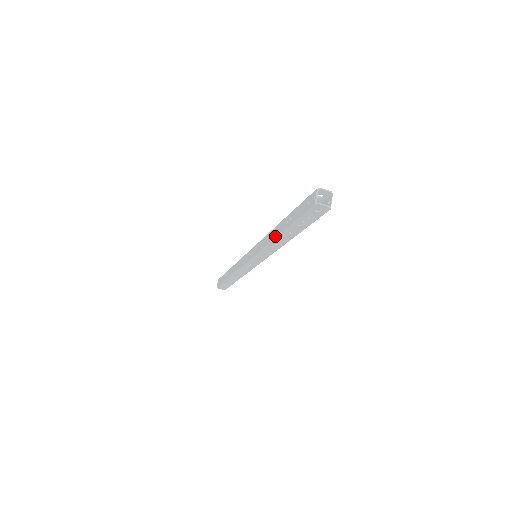
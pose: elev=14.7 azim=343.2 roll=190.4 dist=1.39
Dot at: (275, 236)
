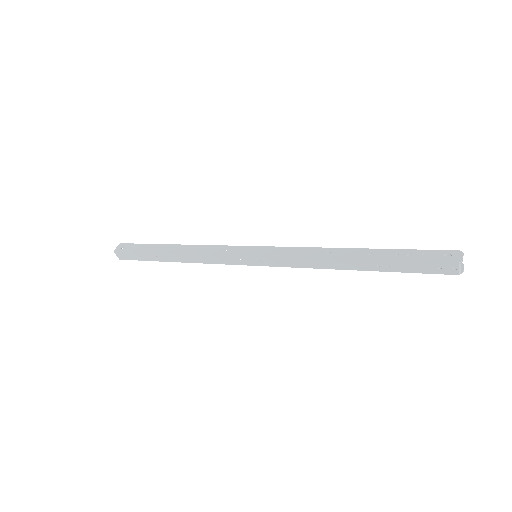
Dot at: (345, 269)
